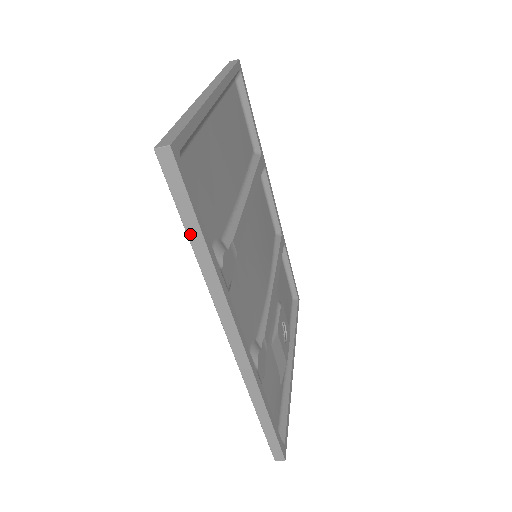
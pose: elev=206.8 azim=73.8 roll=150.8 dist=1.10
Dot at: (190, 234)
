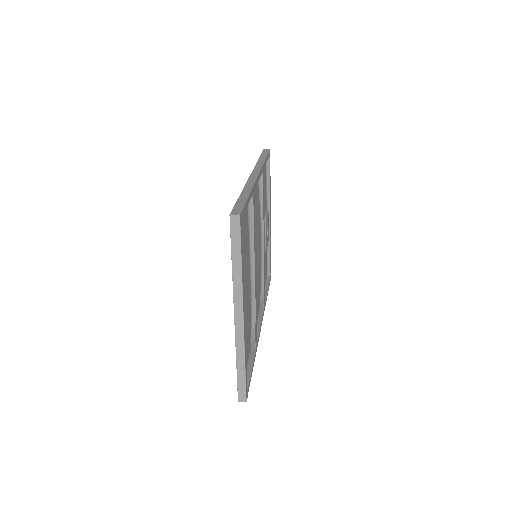
Dot at: occluded
